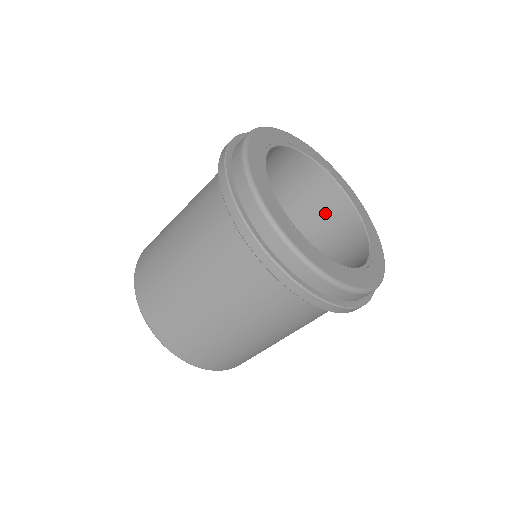
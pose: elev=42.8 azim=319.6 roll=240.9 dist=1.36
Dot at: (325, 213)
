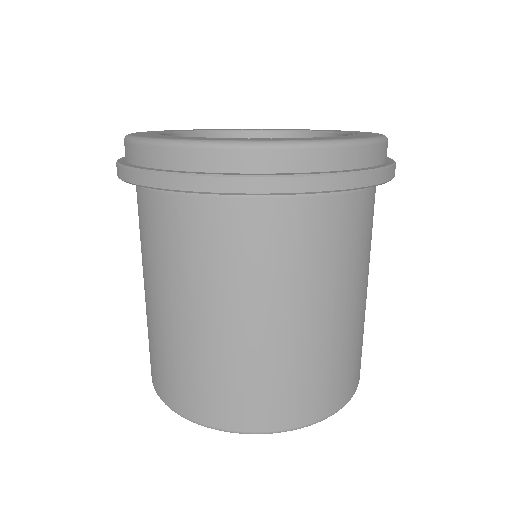
Dot at: occluded
